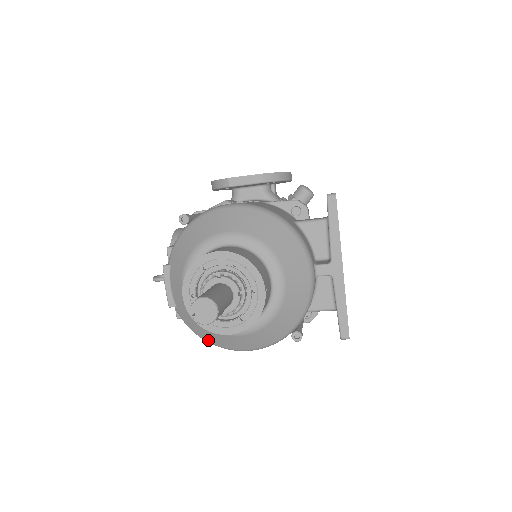
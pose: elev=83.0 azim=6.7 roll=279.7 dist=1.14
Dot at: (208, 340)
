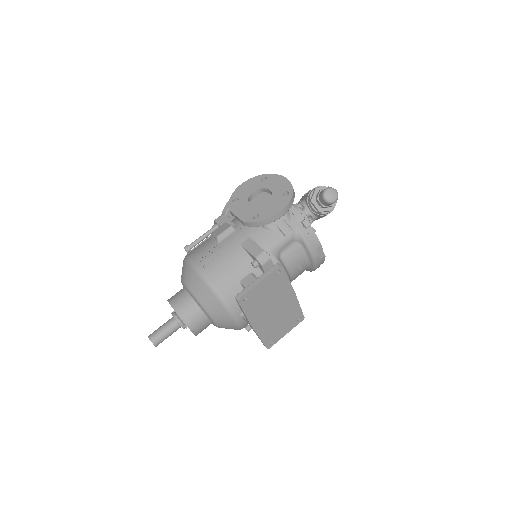
Dot at: occluded
